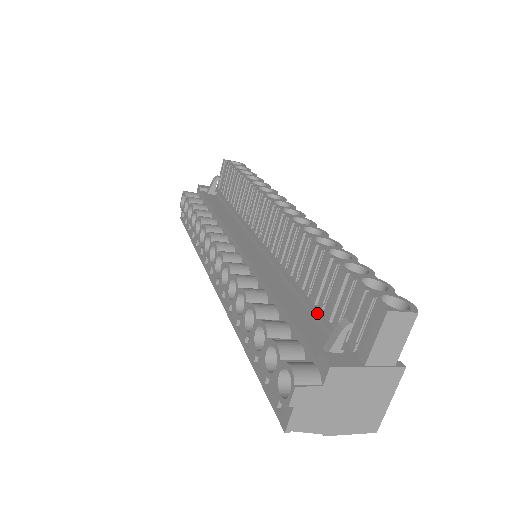
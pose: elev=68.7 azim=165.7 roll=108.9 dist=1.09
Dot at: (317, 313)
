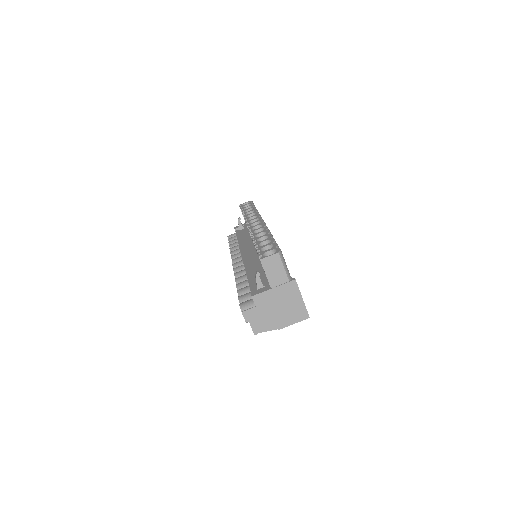
Dot at: (262, 274)
